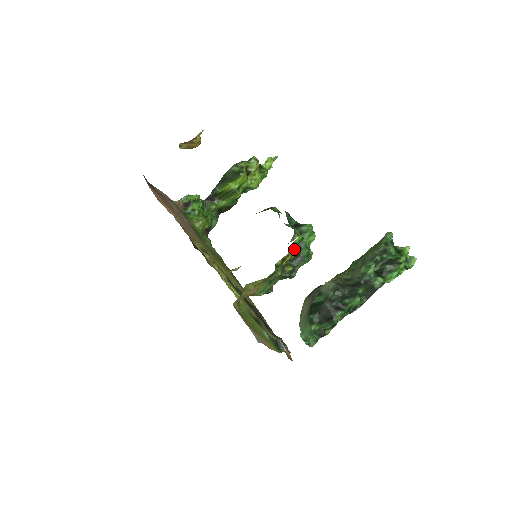
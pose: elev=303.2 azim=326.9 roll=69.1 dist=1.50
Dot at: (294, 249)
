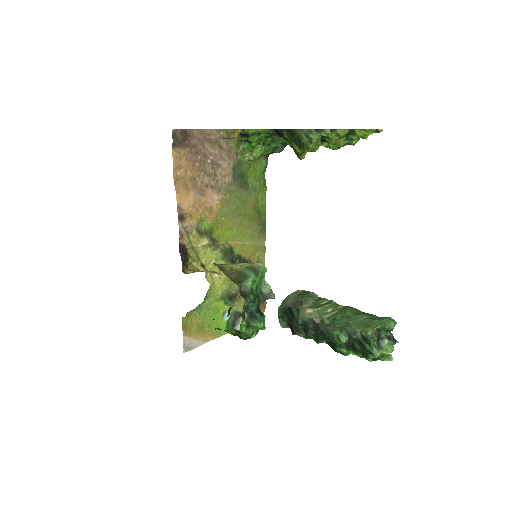
Dot at: (235, 331)
